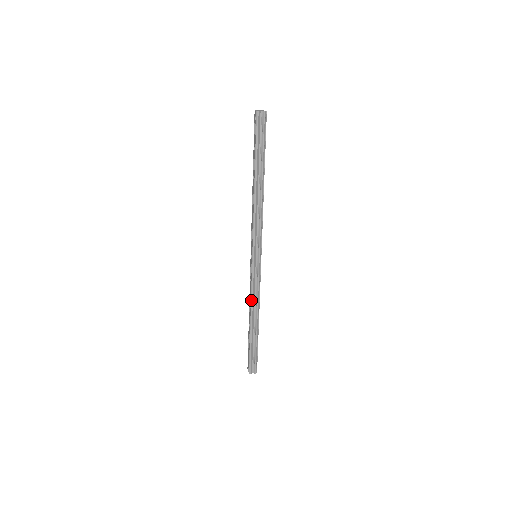
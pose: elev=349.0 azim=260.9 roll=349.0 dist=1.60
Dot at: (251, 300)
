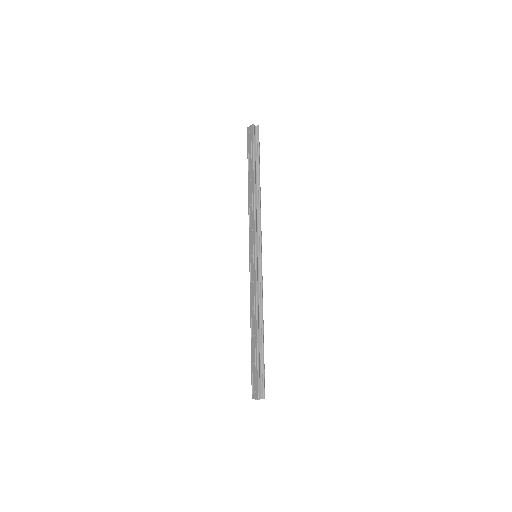
Dot at: (256, 302)
